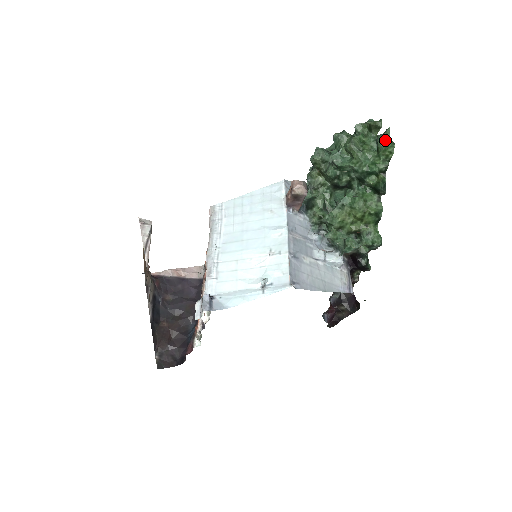
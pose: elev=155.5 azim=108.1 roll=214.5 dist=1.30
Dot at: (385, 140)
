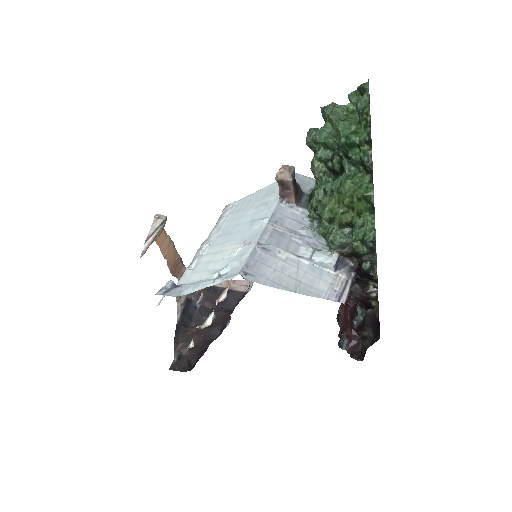
Dot at: (363, 100)
